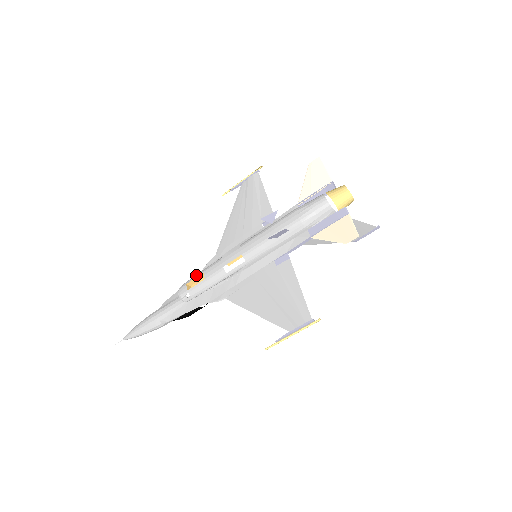
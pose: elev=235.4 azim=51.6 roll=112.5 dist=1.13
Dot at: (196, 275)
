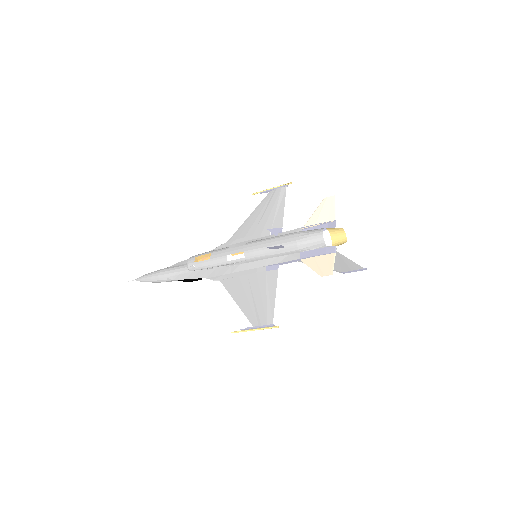
Dot at: (205, 253)
